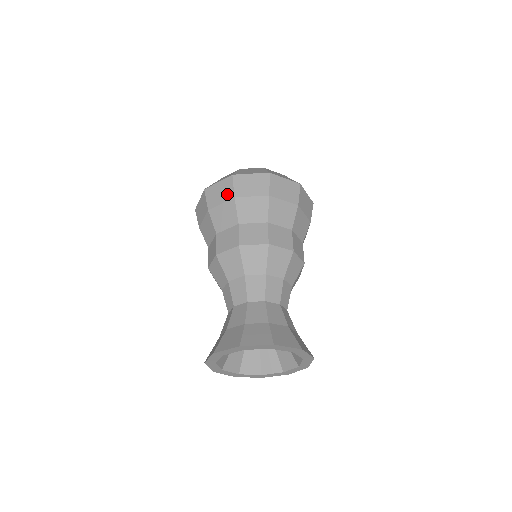
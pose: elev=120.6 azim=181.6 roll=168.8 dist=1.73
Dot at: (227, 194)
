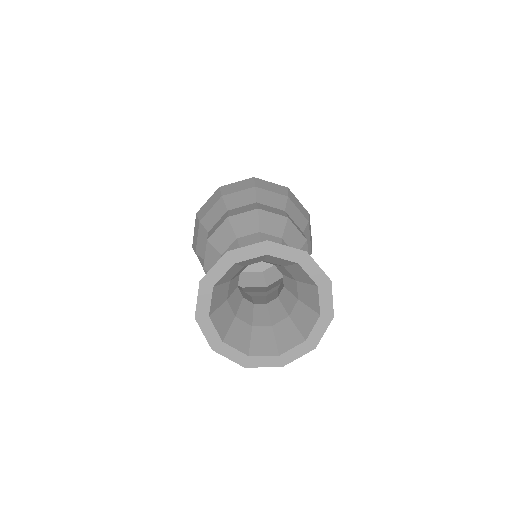
Dot at: (280, 191)
